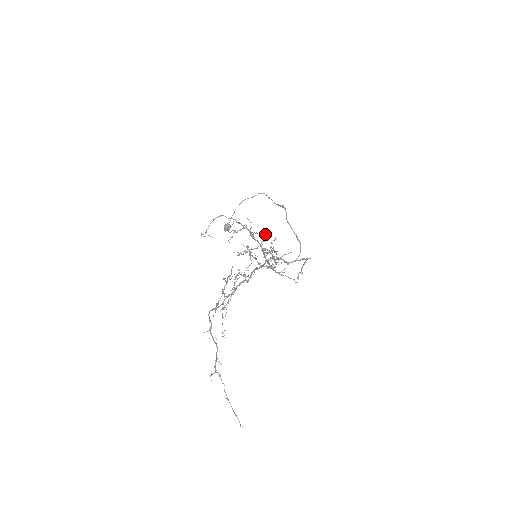
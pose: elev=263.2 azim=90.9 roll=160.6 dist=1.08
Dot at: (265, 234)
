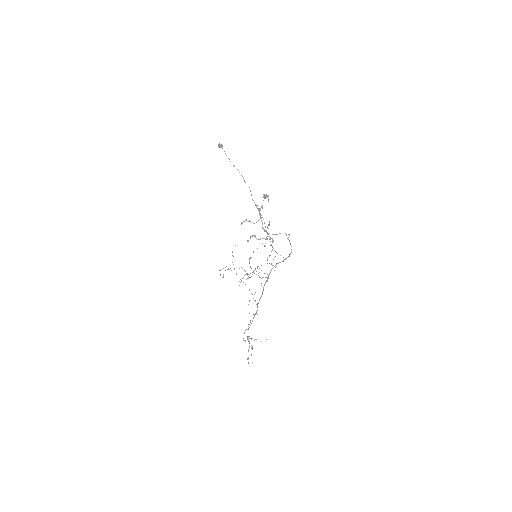
Dot at: occluded
